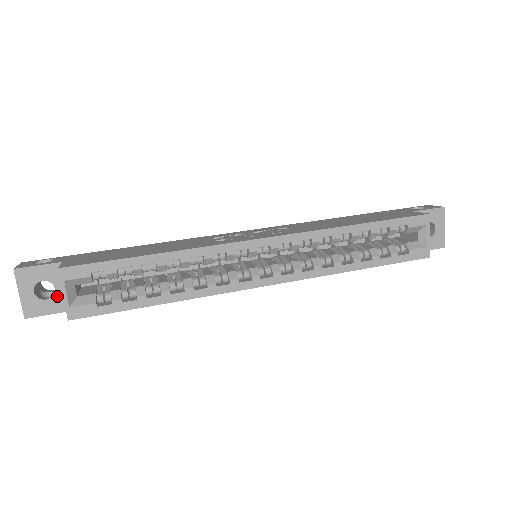
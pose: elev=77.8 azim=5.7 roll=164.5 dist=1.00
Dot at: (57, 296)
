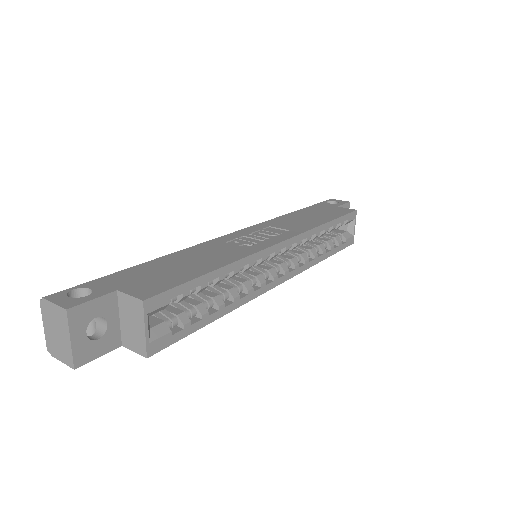
Dot at: (109, 332)
